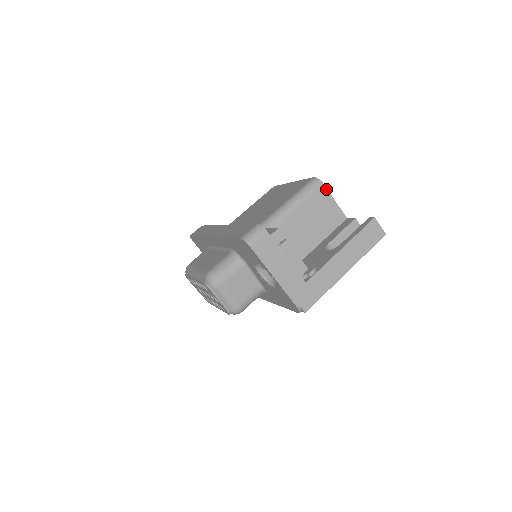
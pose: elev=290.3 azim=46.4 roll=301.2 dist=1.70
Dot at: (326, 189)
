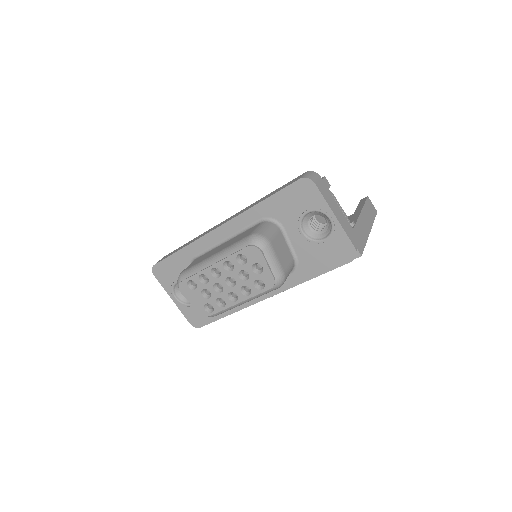
Dot at: occluded
